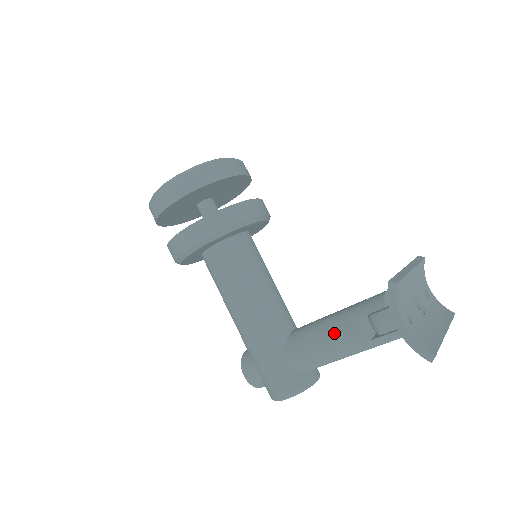
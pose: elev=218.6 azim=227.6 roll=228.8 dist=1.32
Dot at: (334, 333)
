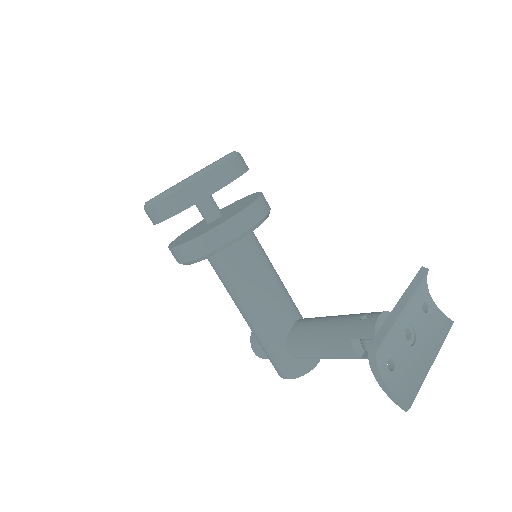
Dot at: (328, 345)
